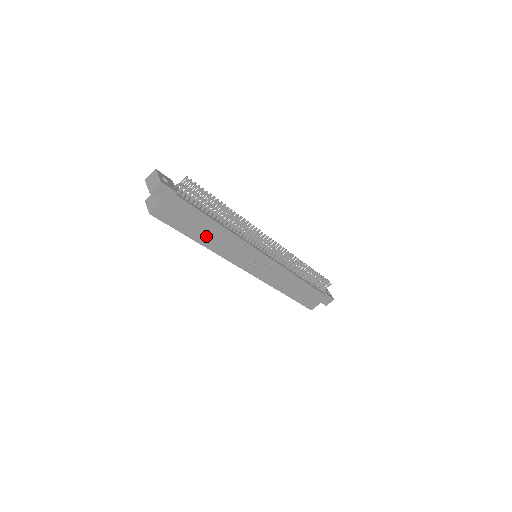
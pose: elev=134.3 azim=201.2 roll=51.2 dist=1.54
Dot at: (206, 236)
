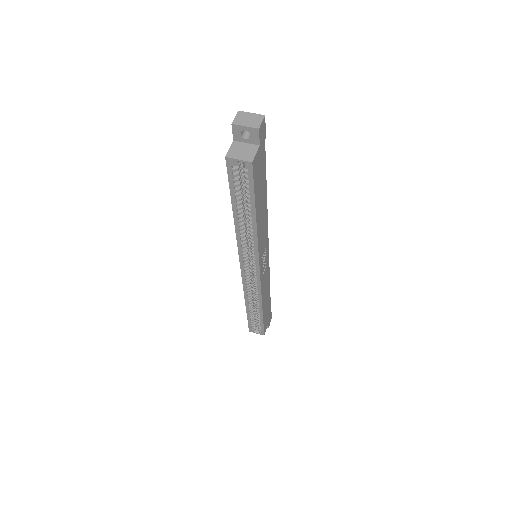
Dot at: (260, 211)
